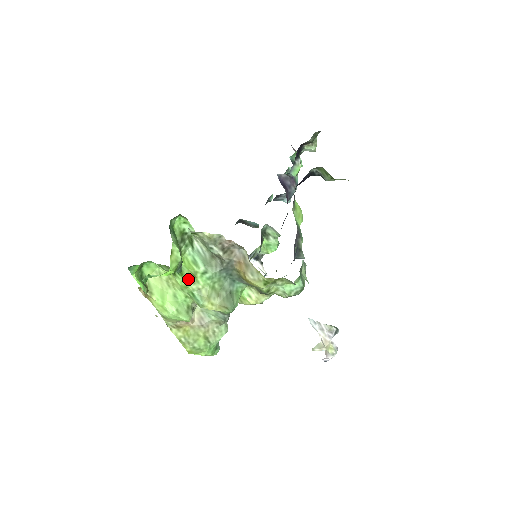
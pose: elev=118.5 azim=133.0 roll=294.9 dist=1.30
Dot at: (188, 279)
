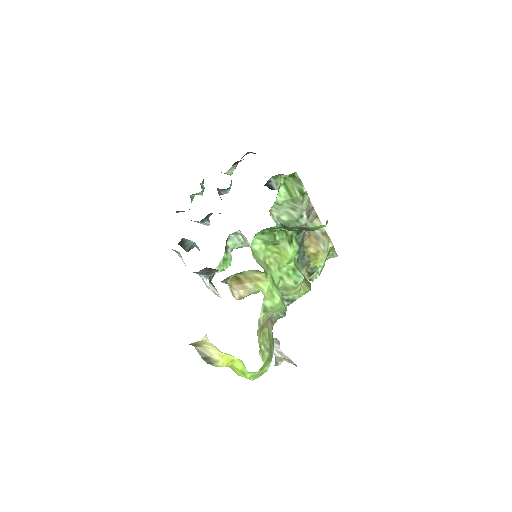
Dot at: (295, 250)
